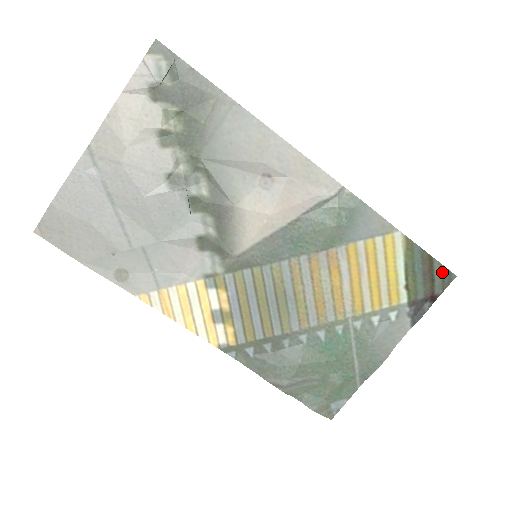
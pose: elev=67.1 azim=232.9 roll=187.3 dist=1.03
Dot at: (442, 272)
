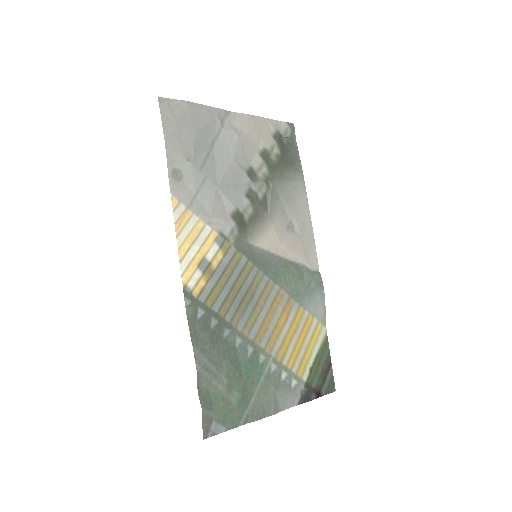
Dot at: (331, 380)
